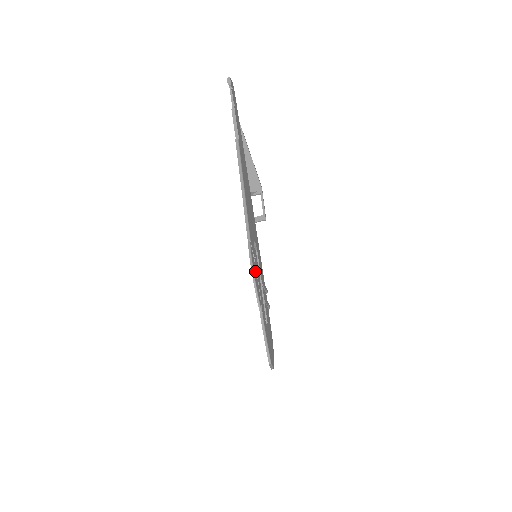
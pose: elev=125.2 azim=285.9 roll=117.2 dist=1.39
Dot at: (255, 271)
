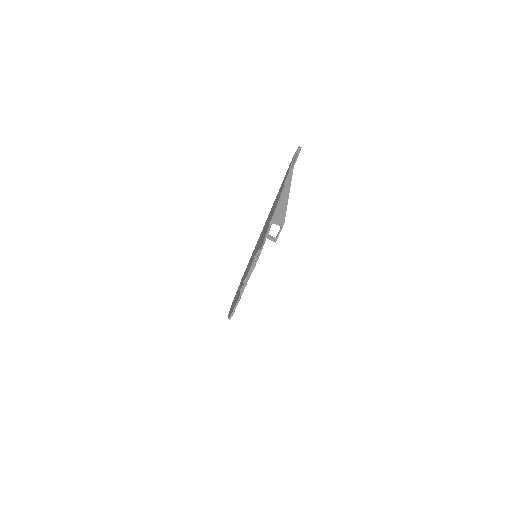
Dot at: occluded
